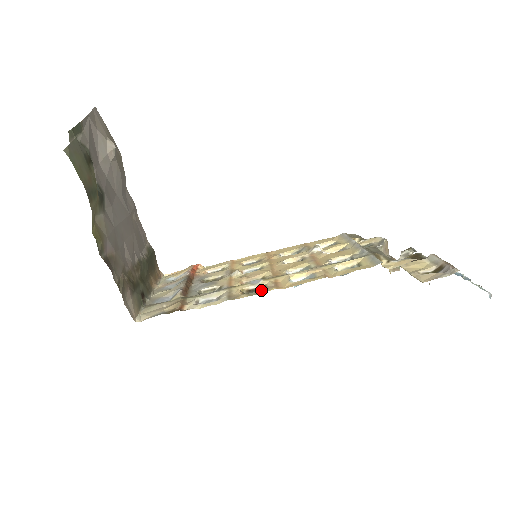
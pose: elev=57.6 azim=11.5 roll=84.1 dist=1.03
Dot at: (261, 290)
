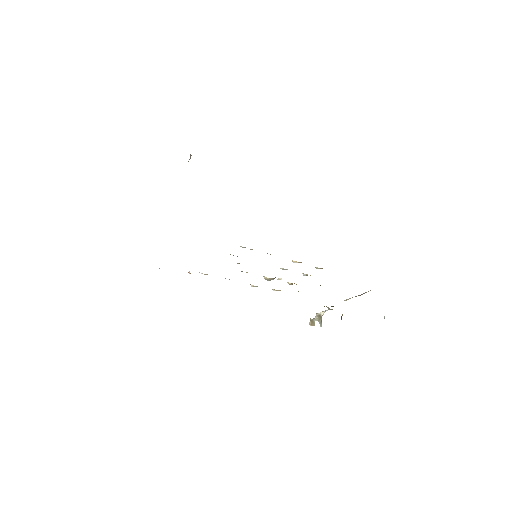
Dot at: occluded
